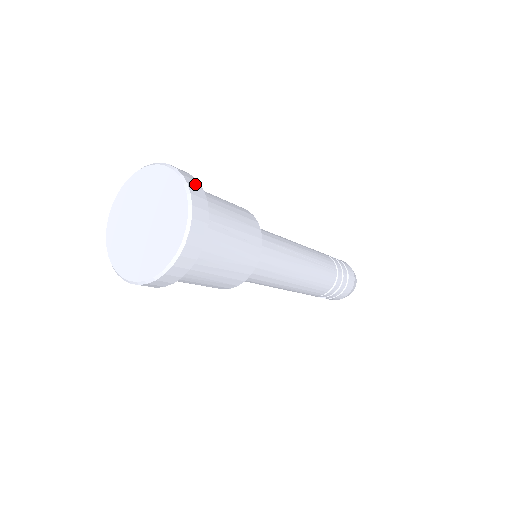
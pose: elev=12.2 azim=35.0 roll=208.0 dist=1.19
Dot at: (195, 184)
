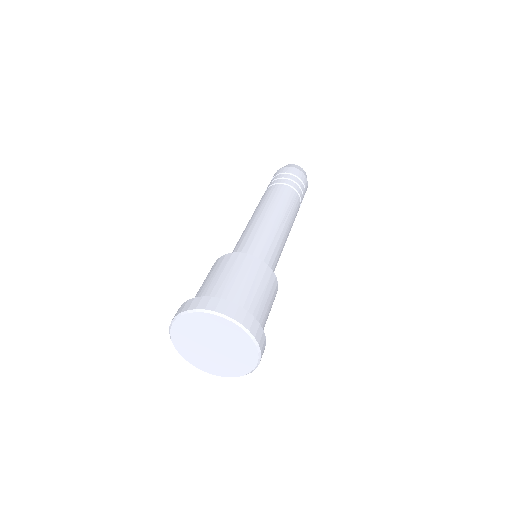
Dot at: occluded
